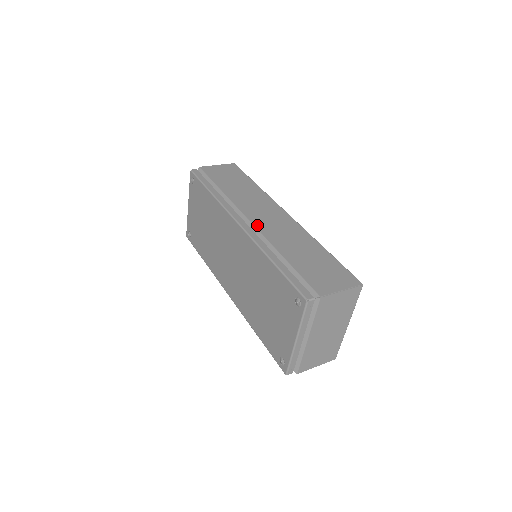
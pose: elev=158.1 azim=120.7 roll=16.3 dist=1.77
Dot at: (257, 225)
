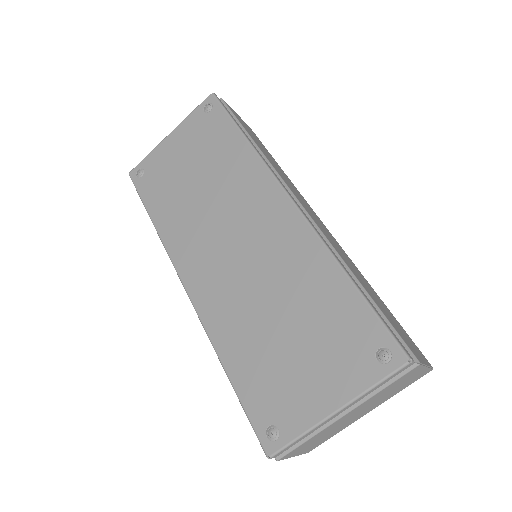
Dot at: (311, 216)
